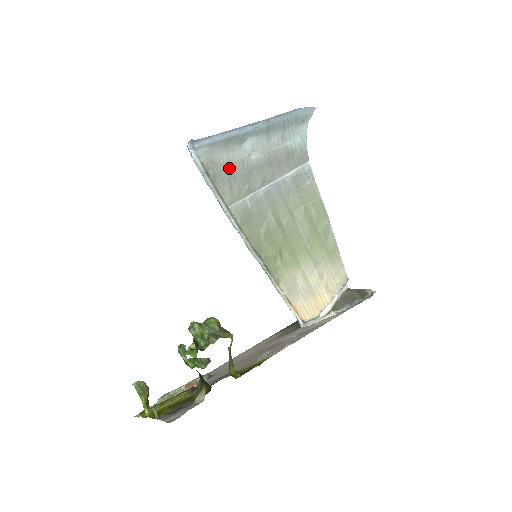
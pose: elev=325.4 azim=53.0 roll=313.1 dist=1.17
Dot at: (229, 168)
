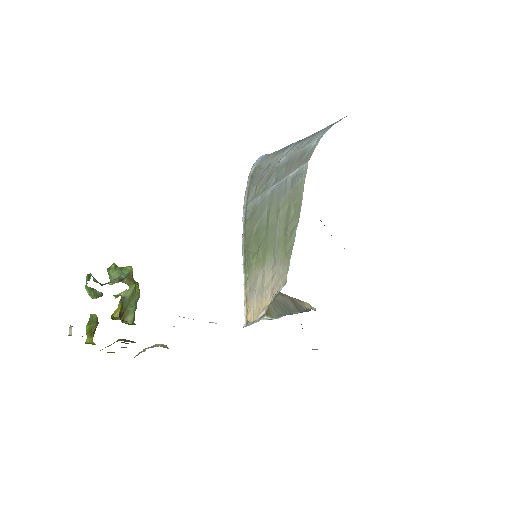
Dot at: (264, 171)
